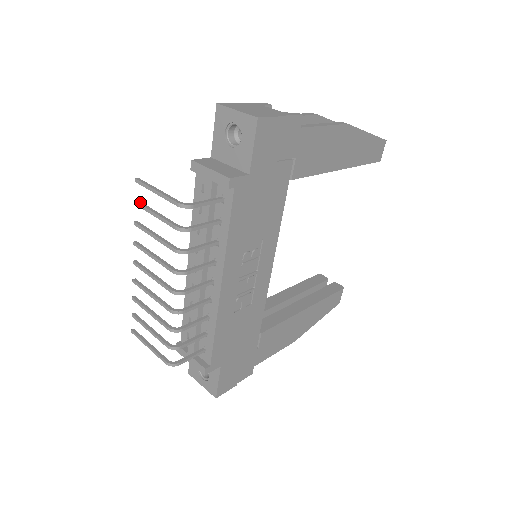
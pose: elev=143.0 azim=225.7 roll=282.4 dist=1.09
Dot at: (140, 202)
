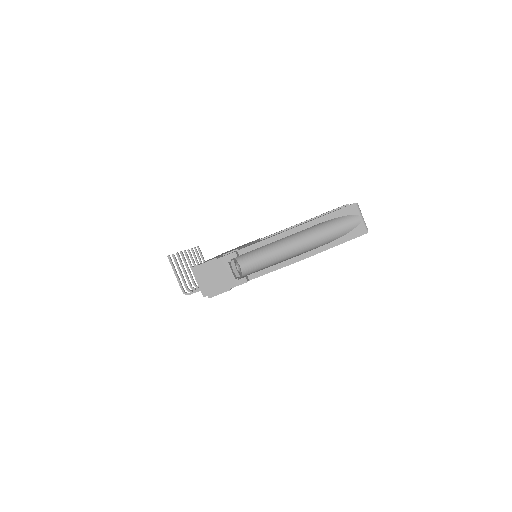
Dot at: (174, 258)
